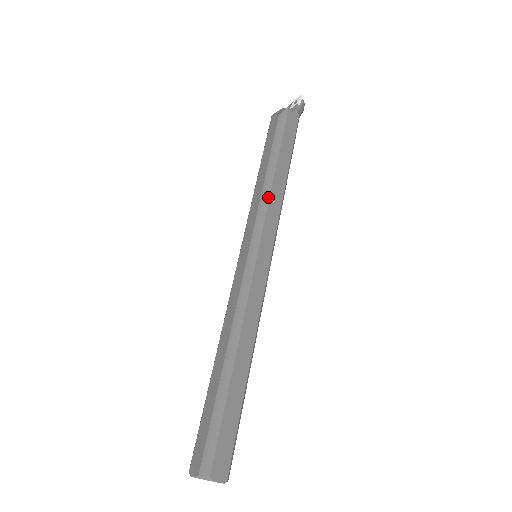
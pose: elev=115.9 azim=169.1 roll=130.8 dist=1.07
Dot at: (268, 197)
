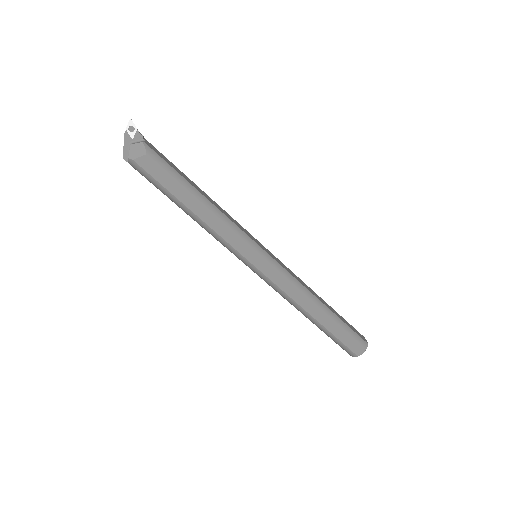
Dot at: (228, 219)
